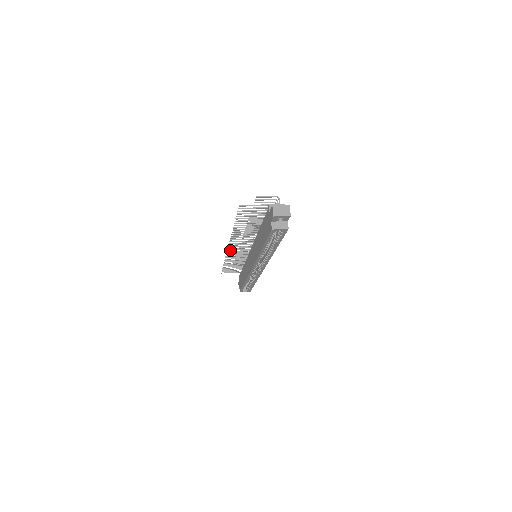
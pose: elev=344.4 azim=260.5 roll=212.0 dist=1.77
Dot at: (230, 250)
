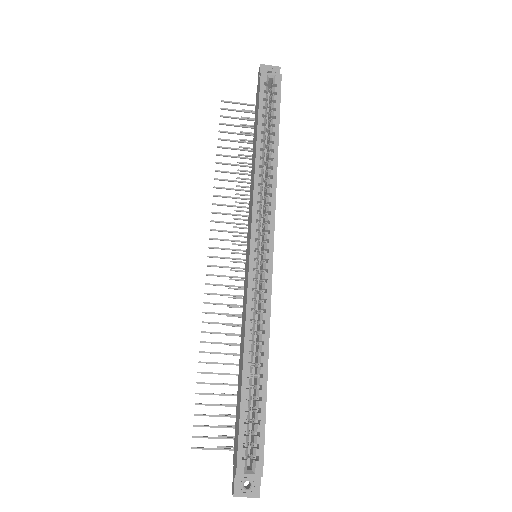
Dot at: (211, 275)
